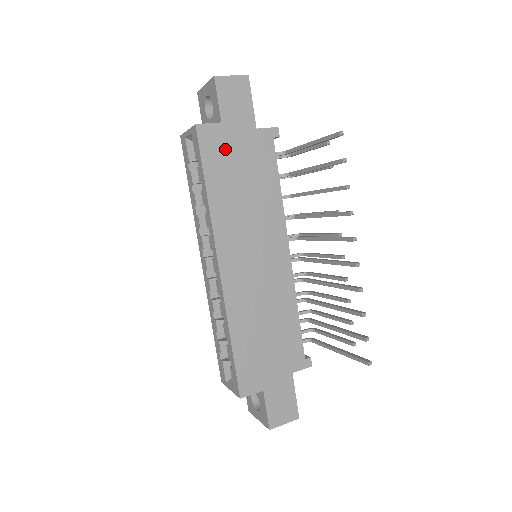
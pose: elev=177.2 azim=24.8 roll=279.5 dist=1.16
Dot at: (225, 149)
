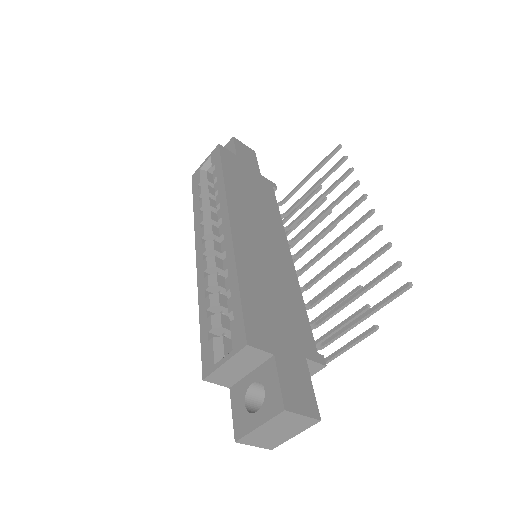
Dot at: (238, 167)
